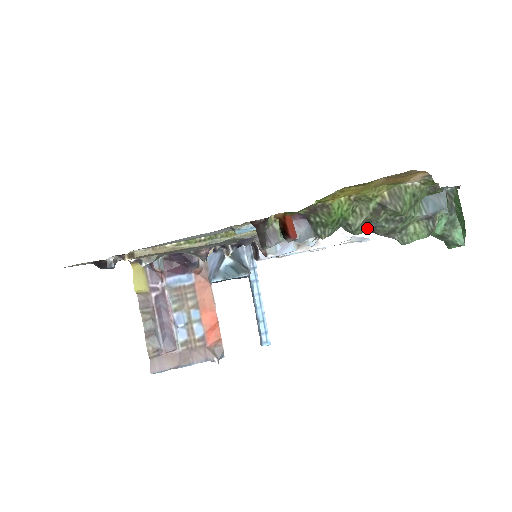
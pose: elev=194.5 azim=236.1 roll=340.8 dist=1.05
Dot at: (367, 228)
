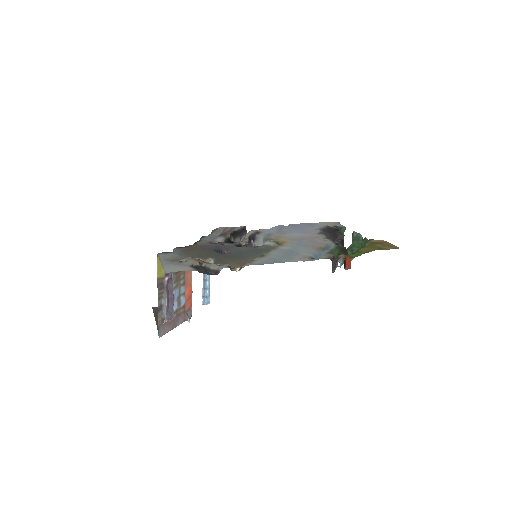
Dot at: occluded
